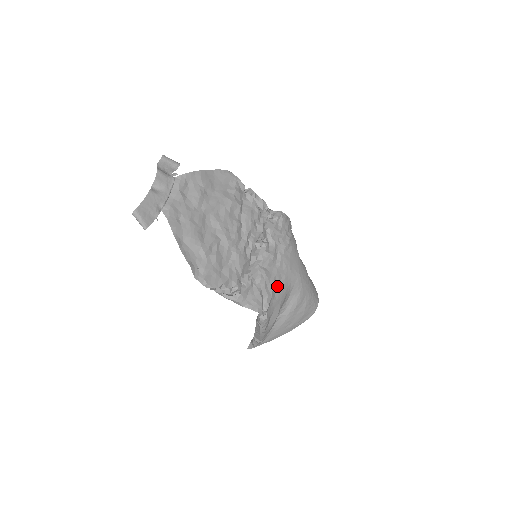
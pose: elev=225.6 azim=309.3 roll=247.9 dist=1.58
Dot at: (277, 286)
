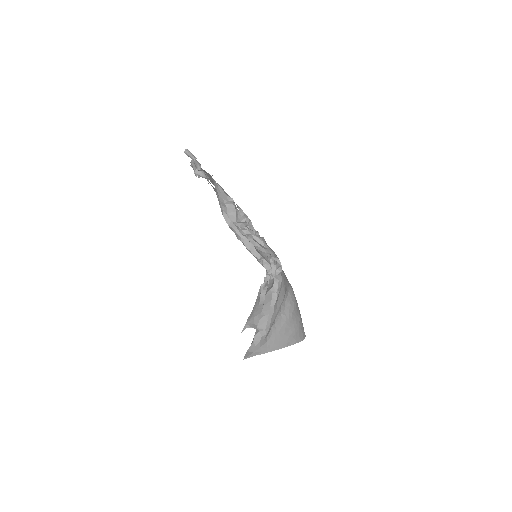
Dot at: occluded
